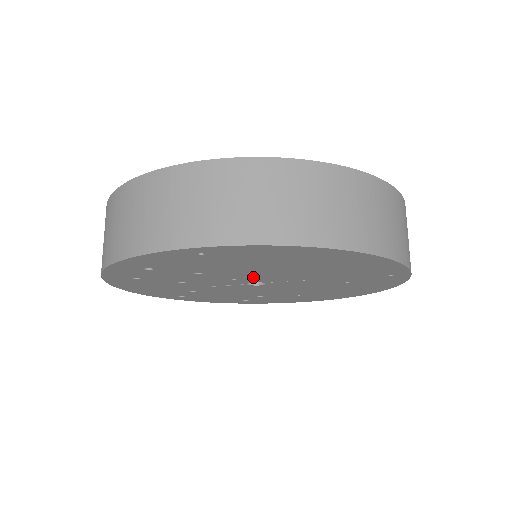
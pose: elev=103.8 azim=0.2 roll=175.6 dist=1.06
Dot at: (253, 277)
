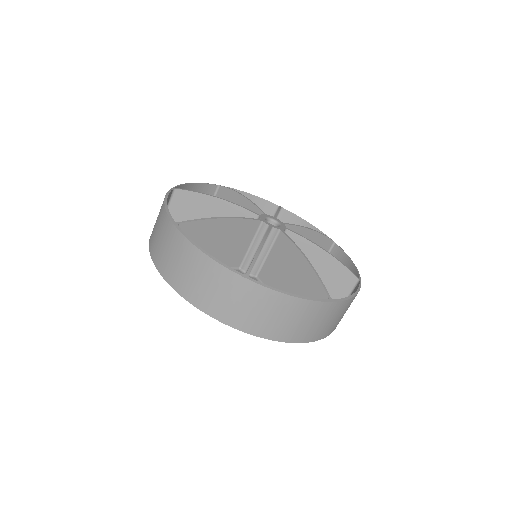
Dot at: occluded
